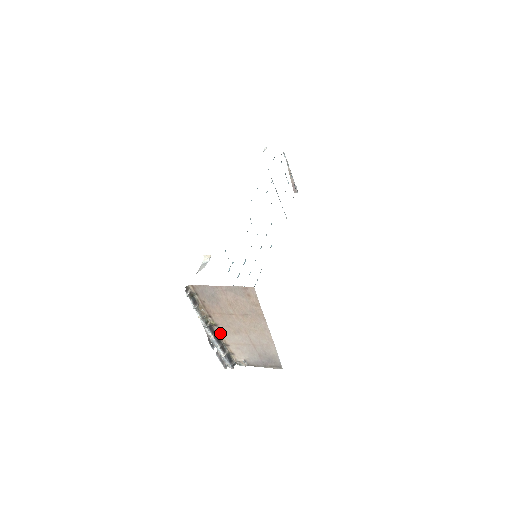
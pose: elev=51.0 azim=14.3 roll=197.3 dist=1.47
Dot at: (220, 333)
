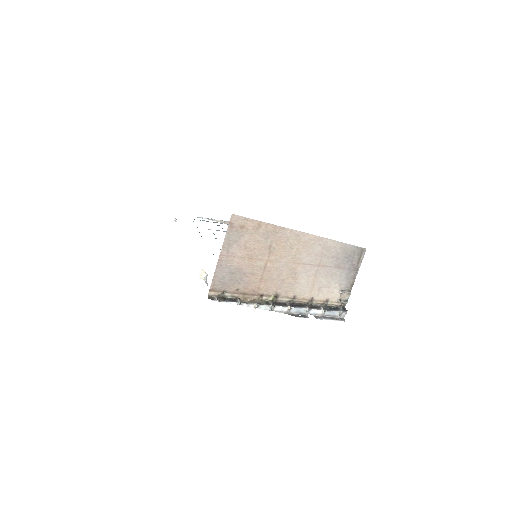
Dot at: (290, 298)
